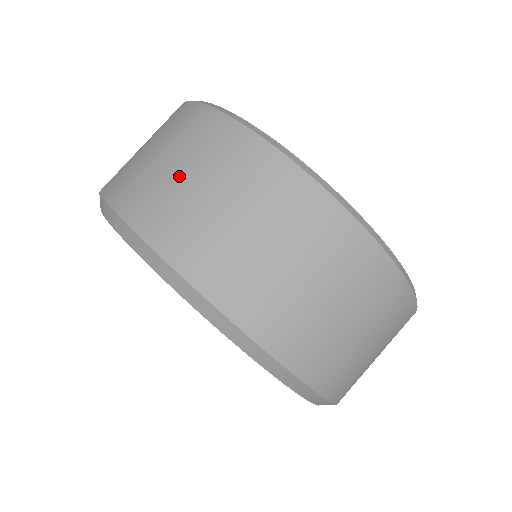
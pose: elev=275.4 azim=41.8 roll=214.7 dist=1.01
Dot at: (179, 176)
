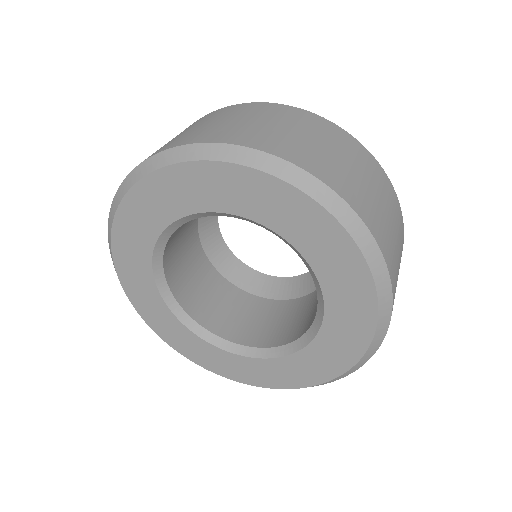
Dot at: occluded
